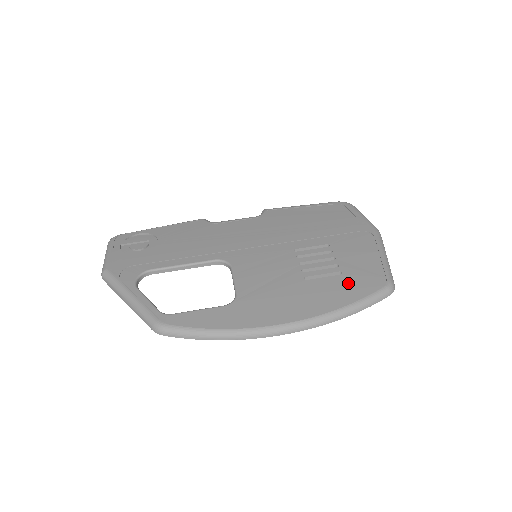
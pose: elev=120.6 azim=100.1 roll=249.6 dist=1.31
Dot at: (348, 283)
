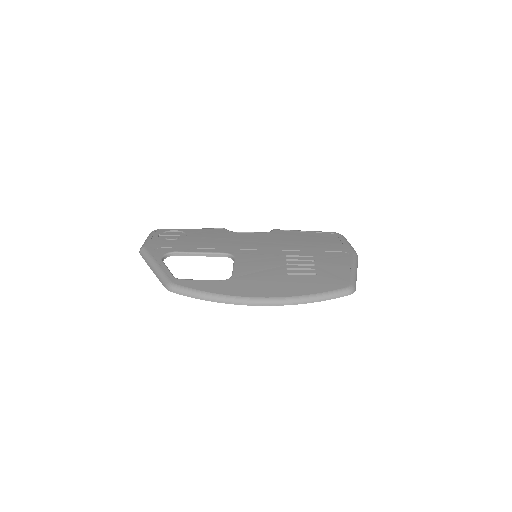
Dot at: (319, 281)
